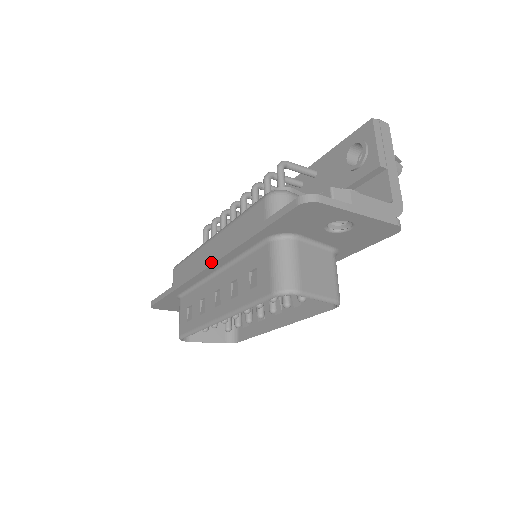
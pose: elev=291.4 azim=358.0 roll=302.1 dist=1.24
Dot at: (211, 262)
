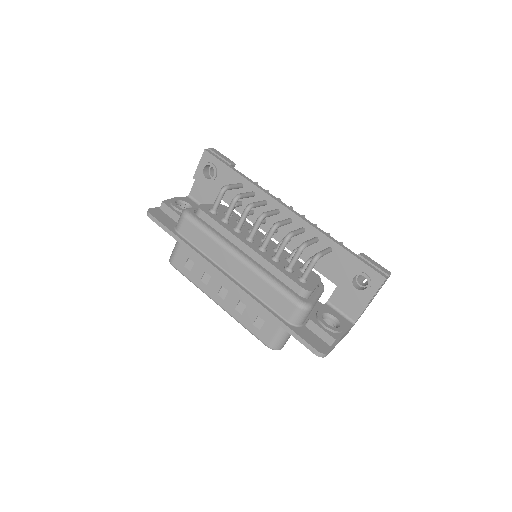
Dot at: (233, 285)
